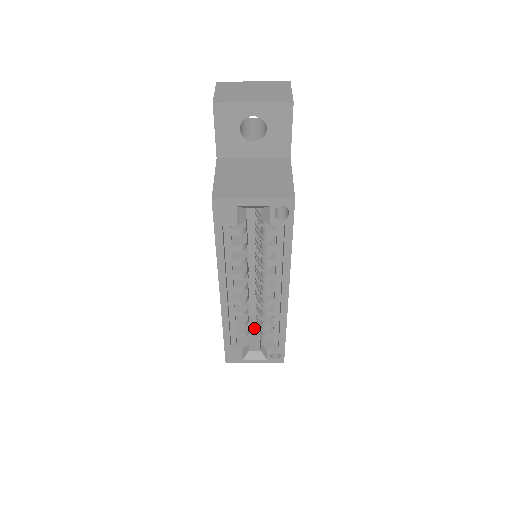
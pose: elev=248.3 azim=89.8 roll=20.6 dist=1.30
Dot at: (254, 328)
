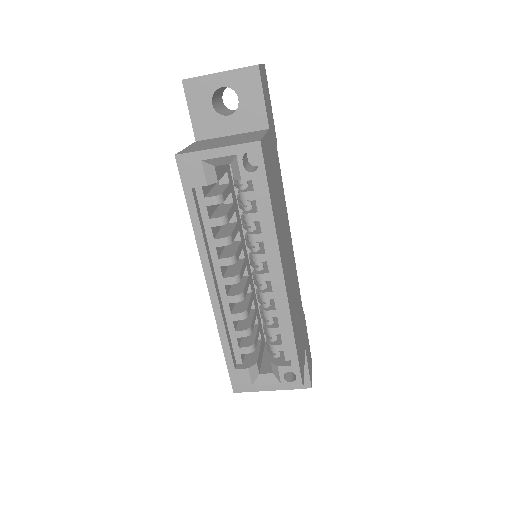
Dot at: (269, 353)
